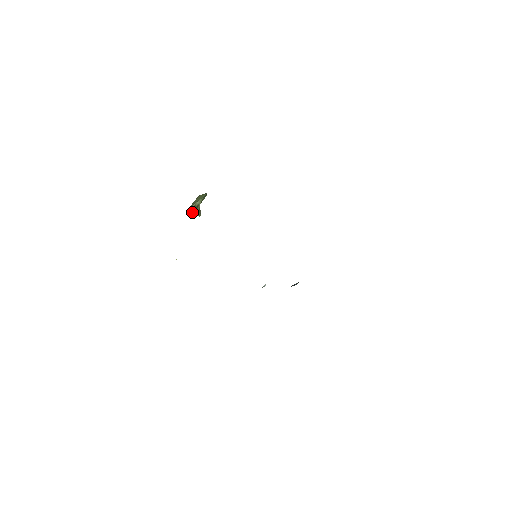
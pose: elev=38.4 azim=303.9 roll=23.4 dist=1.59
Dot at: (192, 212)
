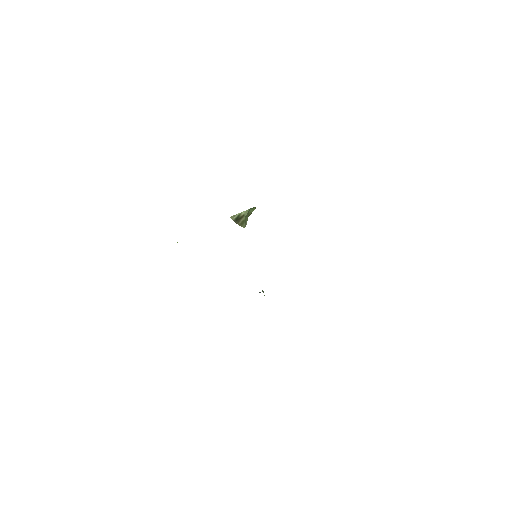
Dot at: (235, 220)
